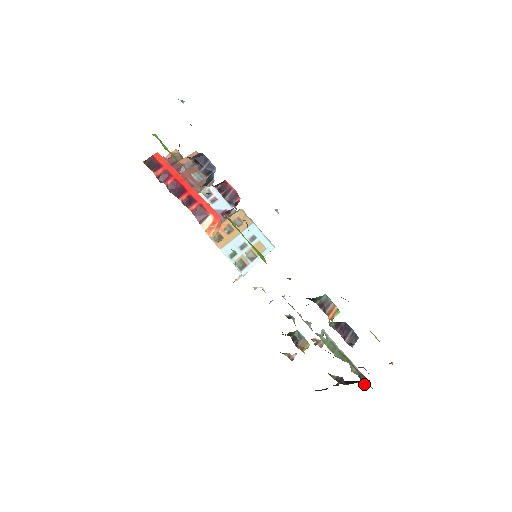
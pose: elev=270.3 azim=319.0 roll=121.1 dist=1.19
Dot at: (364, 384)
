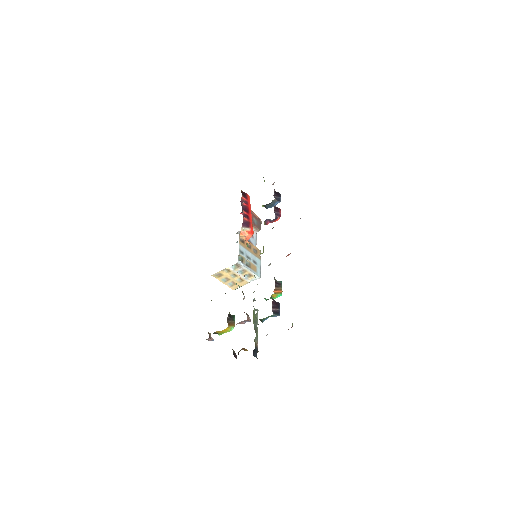
Dot at: (255, 353)
